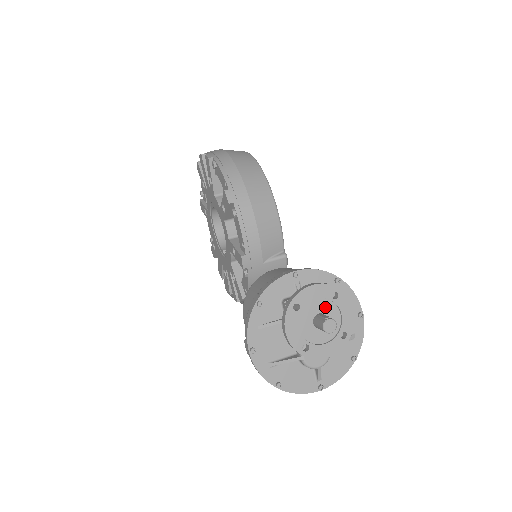
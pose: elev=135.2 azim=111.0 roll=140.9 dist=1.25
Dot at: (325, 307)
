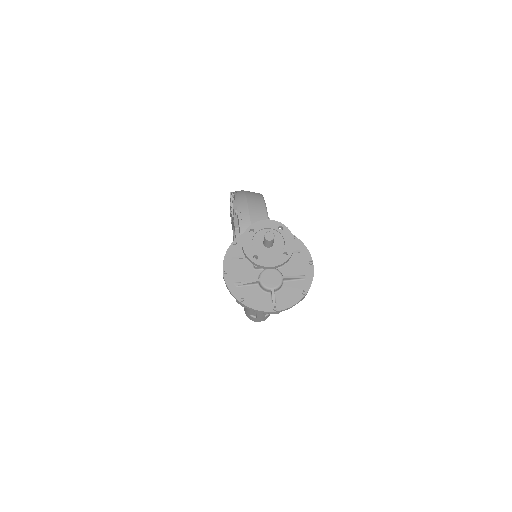
Dot at: occluded
